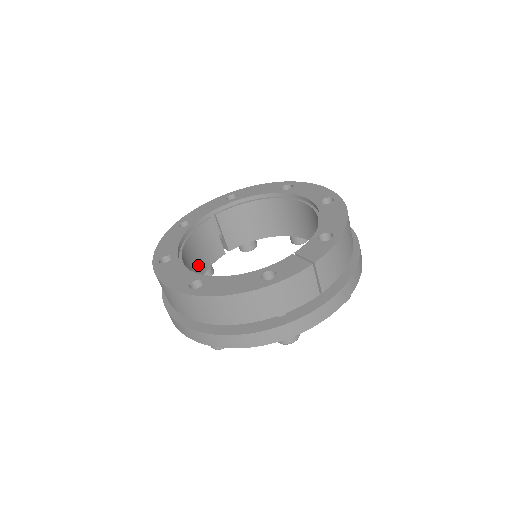
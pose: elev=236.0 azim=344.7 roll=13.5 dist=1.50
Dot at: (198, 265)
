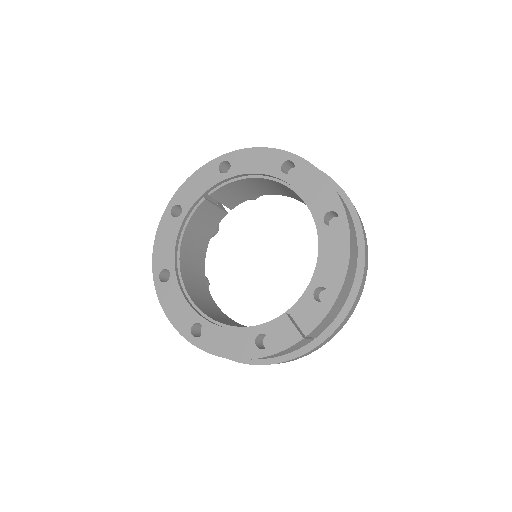
Dot at: (200, 244)
